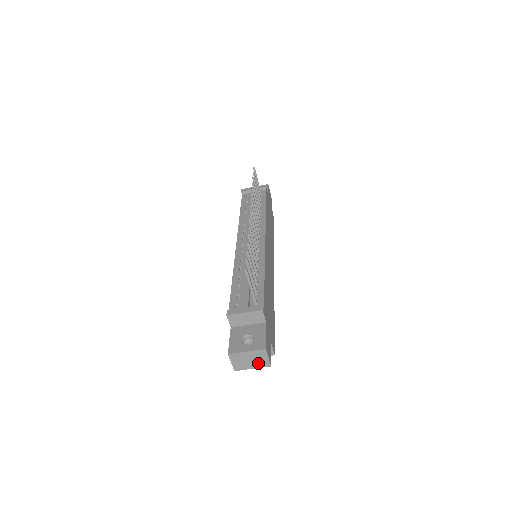
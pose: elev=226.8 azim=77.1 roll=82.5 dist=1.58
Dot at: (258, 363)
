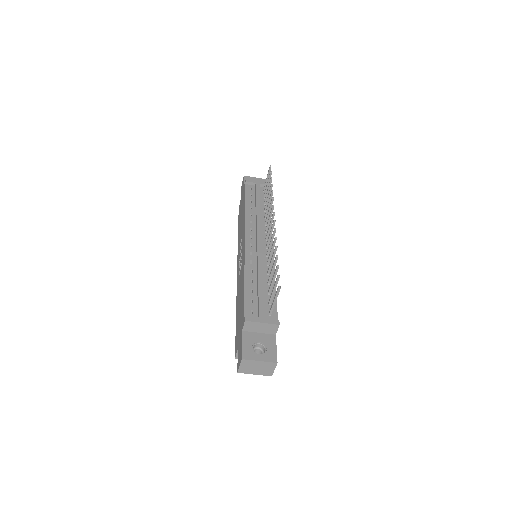
Dot at: (263, 371)
